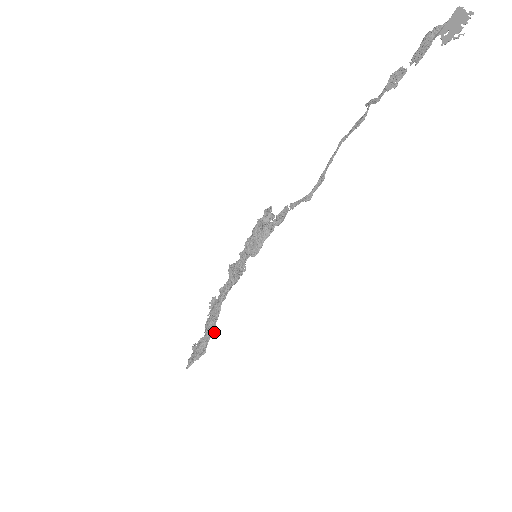
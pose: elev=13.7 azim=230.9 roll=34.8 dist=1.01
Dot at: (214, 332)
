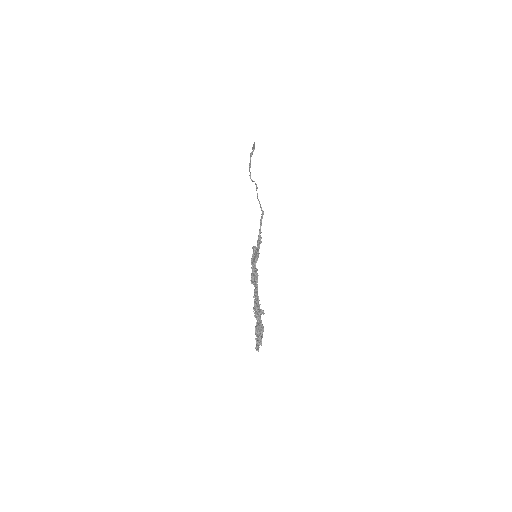
Dot at: (263, 314)
